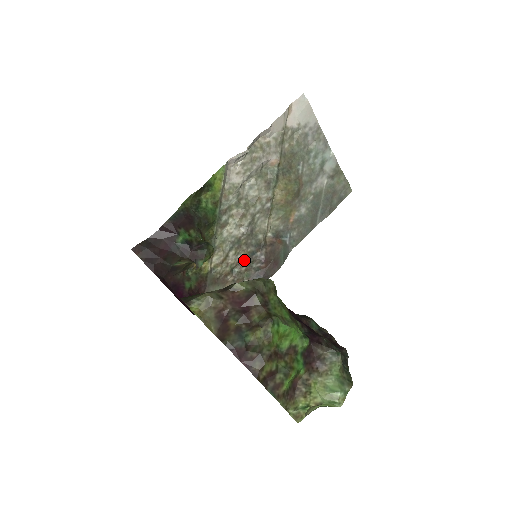
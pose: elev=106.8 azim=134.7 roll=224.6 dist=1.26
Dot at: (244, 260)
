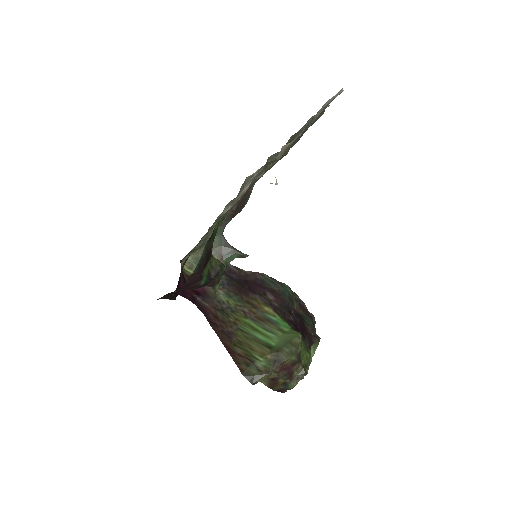
Dot at: (221, 218)
